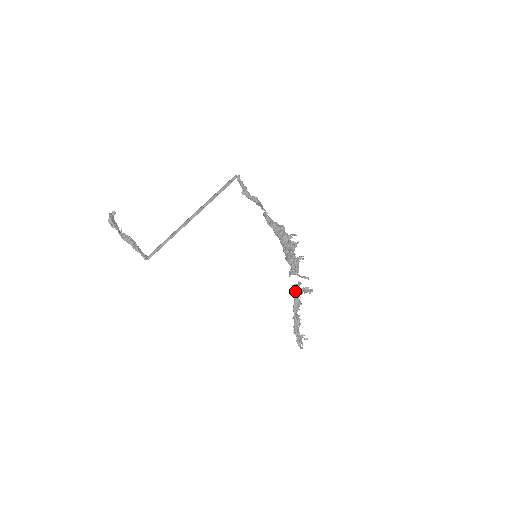
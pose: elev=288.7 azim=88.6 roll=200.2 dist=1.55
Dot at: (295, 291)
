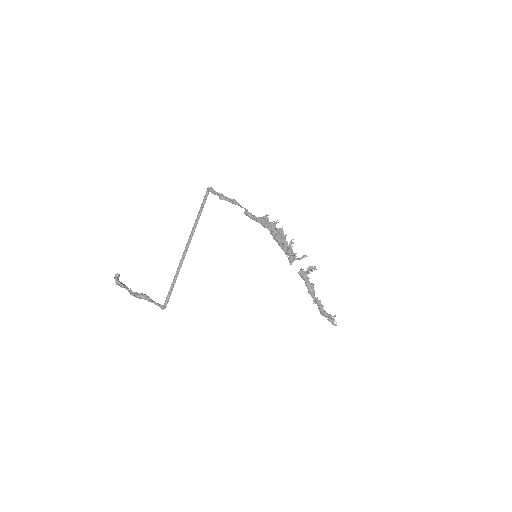
Dot at: (302, 275)
